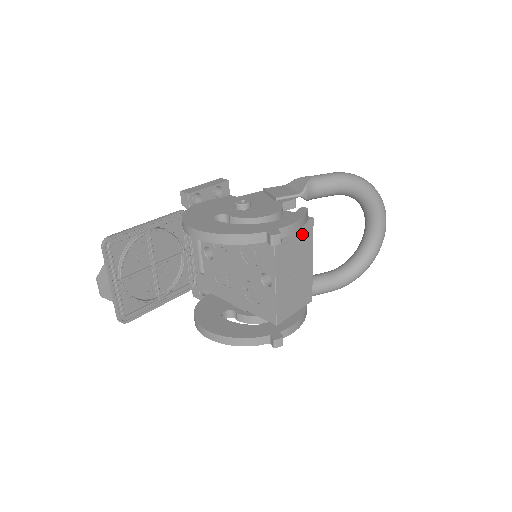
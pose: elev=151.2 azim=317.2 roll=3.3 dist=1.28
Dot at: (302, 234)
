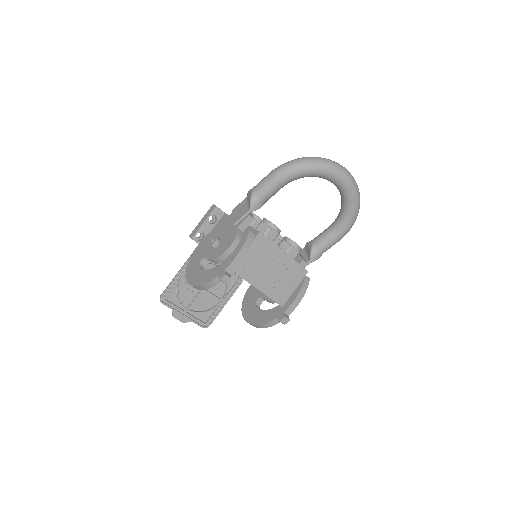
Dot at: (257, 248)
